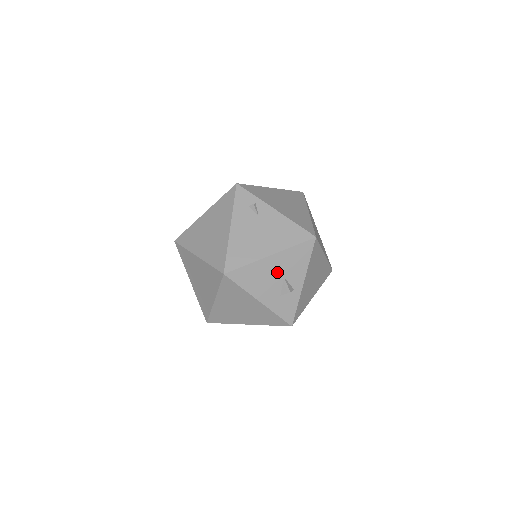
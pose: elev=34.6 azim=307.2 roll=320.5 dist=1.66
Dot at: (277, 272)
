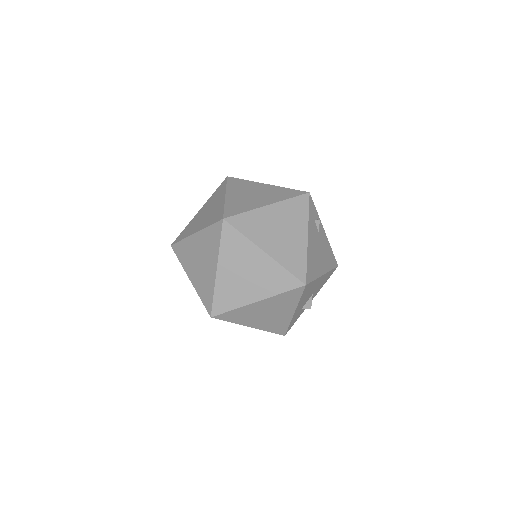
Dot at: (314, 289)
